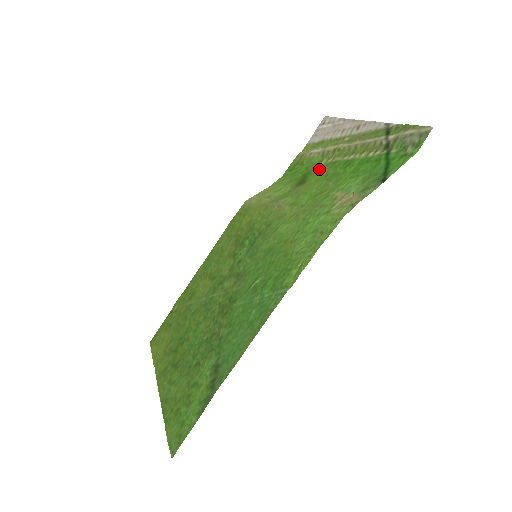
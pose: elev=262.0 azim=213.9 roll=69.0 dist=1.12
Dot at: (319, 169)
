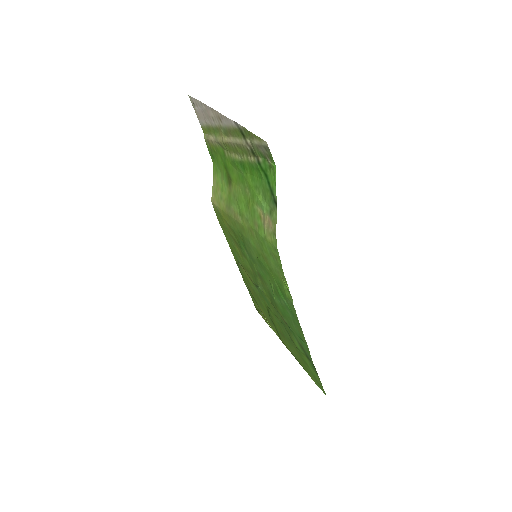
Dot at: (229, 164)
